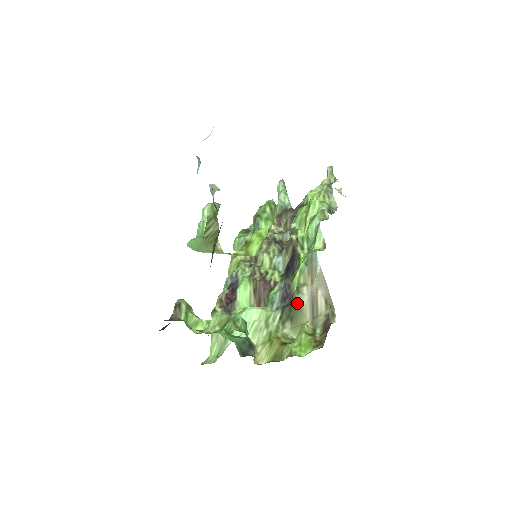
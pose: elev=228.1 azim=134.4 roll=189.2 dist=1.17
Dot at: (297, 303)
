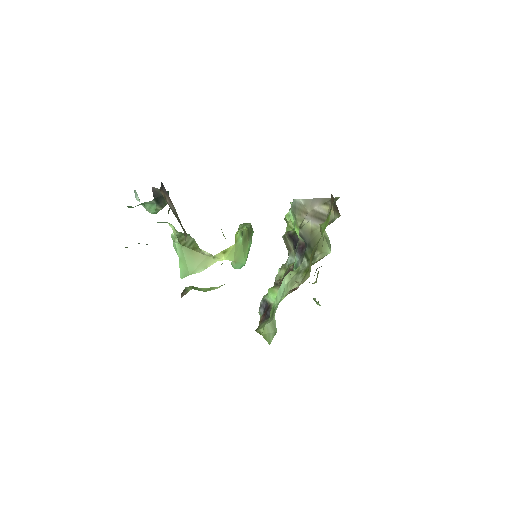
Dot at: (307, 233)
